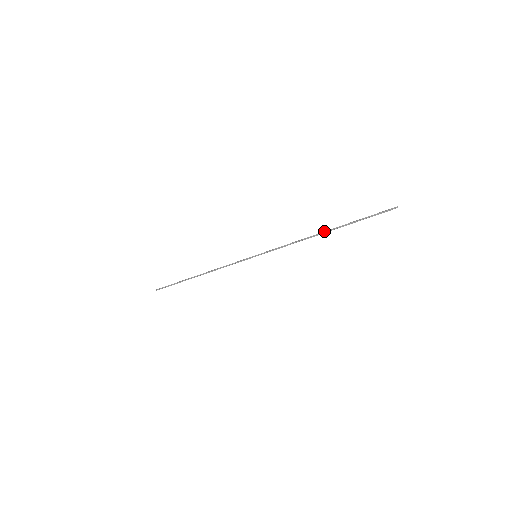
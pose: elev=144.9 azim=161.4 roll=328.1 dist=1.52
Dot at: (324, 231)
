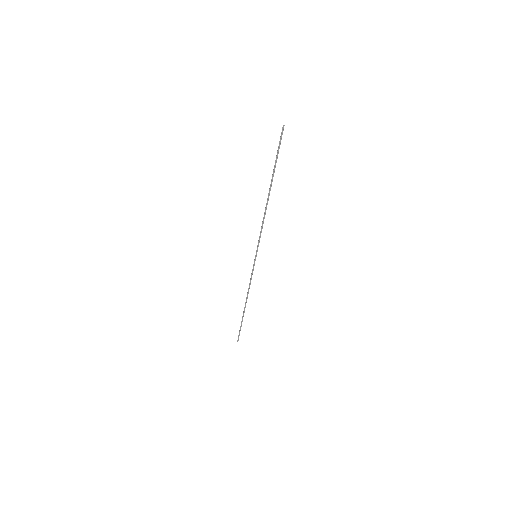
Dot at: (268, 194)
